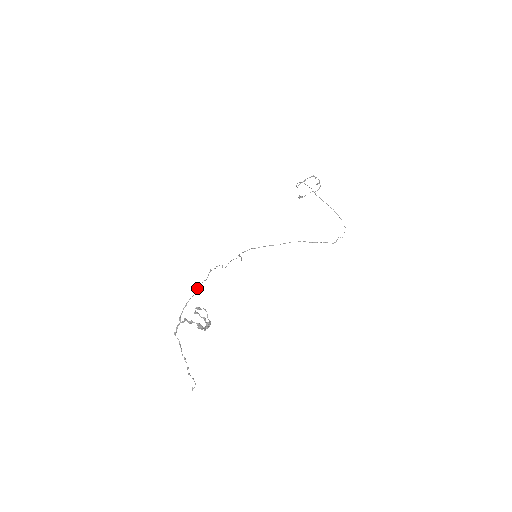
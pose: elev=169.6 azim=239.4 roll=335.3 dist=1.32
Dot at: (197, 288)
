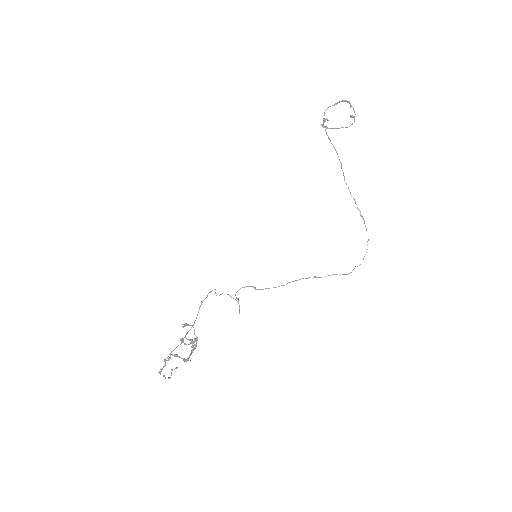
Dot at: (185, 336)
